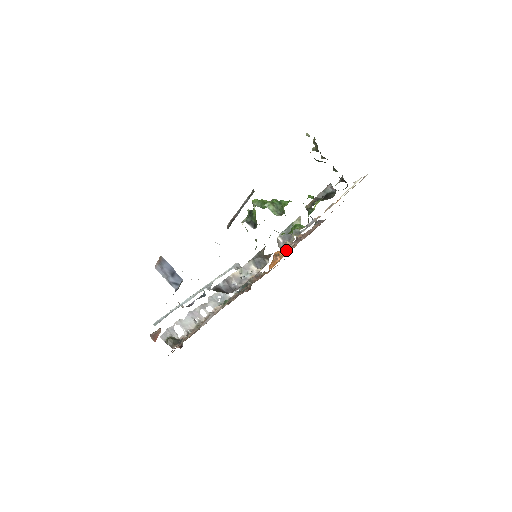
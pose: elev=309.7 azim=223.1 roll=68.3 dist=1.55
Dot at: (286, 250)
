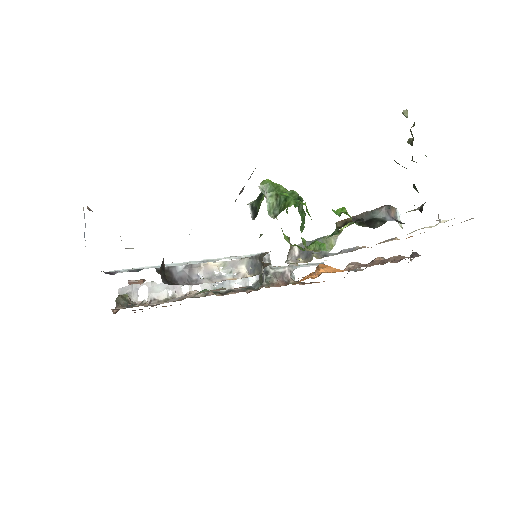
Dot at: occluded
